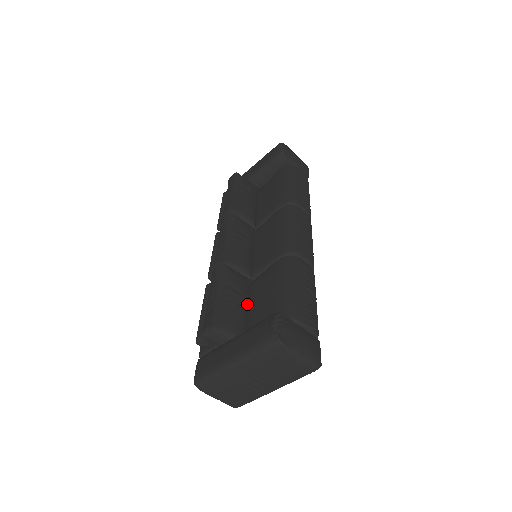
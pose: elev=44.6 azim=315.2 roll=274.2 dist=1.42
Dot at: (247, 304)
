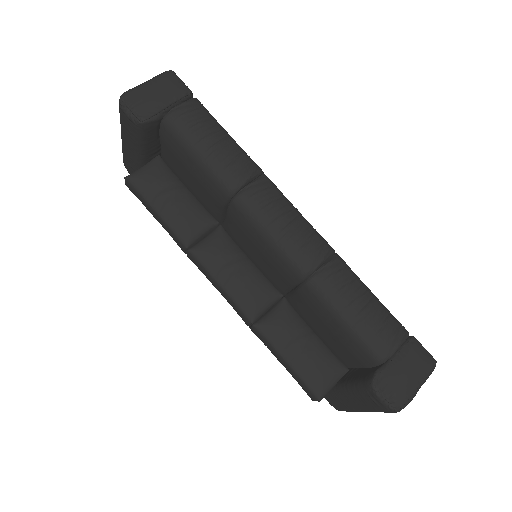
Dot at: (310, 331)
